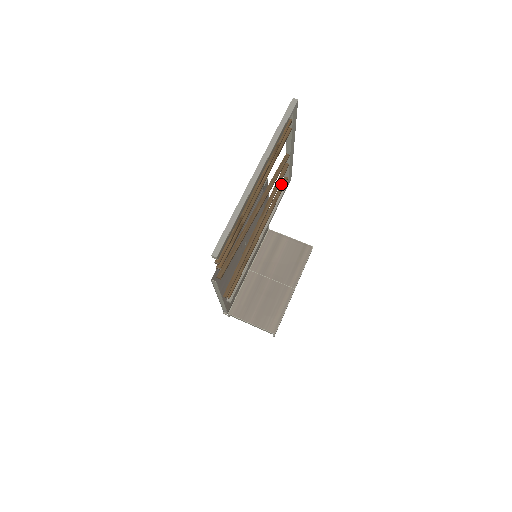
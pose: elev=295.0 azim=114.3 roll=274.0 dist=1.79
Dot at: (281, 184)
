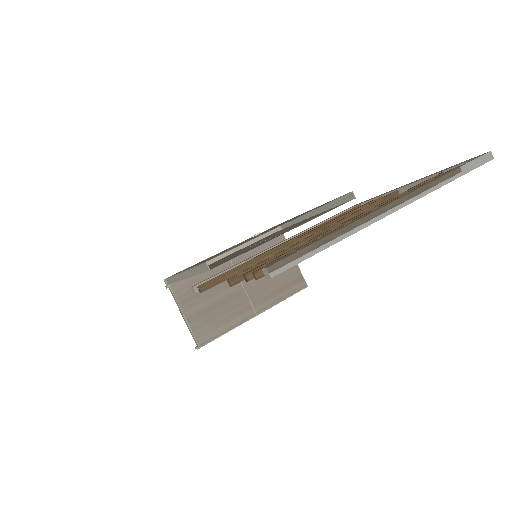
Dot at: (351, 209)
